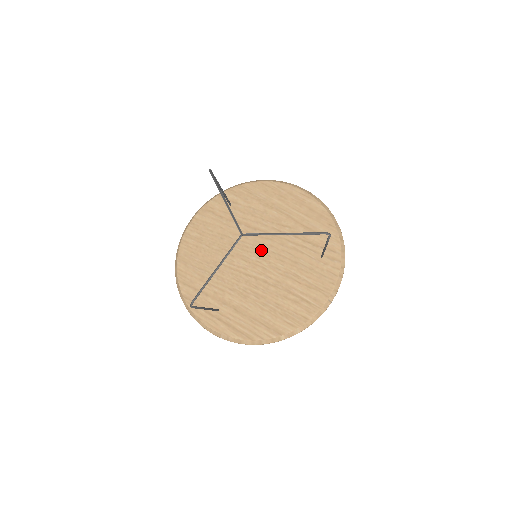
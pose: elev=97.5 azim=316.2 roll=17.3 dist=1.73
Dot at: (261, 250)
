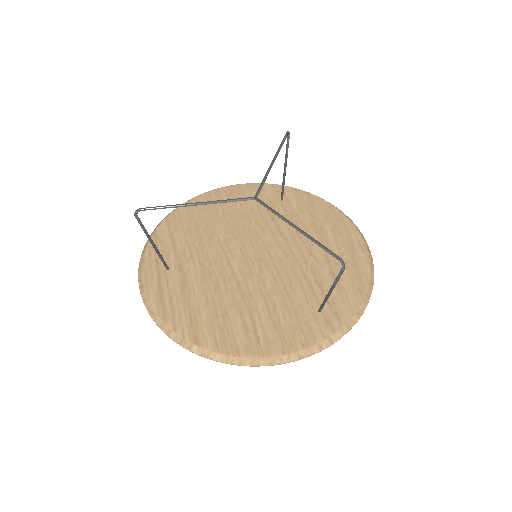
Dot at: (266, 255)
